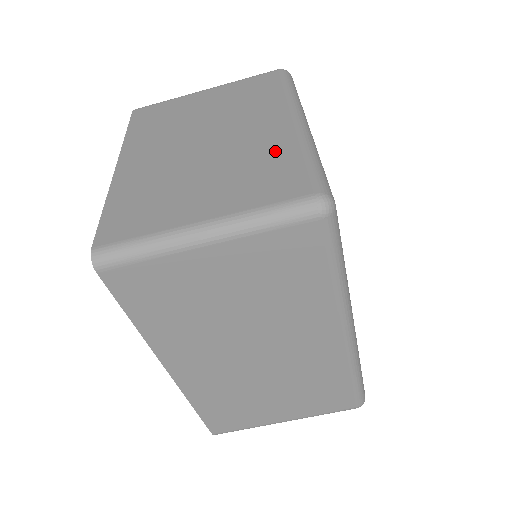
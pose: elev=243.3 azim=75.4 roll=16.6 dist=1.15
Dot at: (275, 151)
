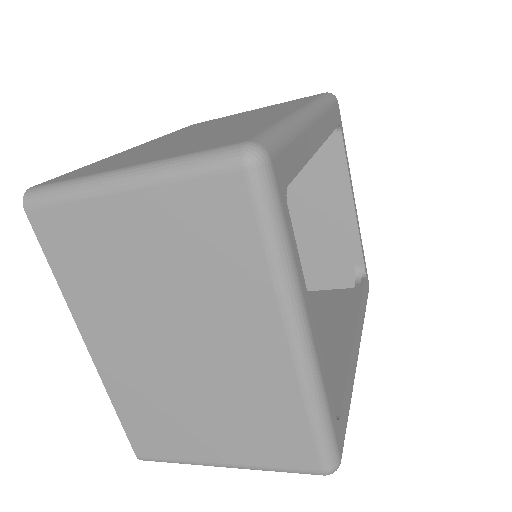
Dot at: (274, 399)
